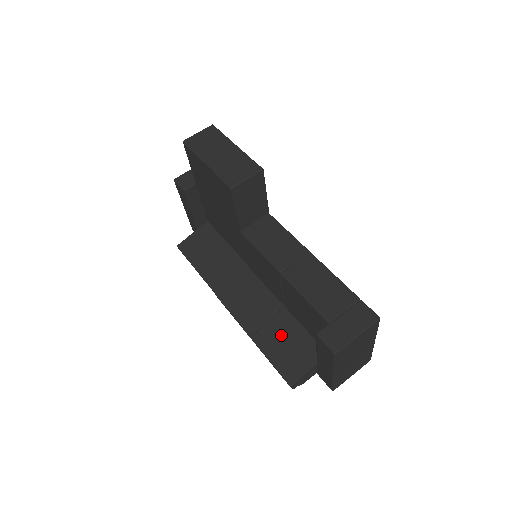
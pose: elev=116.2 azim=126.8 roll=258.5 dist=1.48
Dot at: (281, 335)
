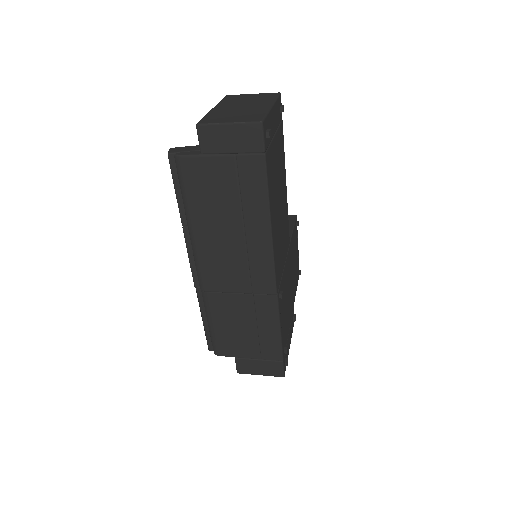
Dot at: occluded
